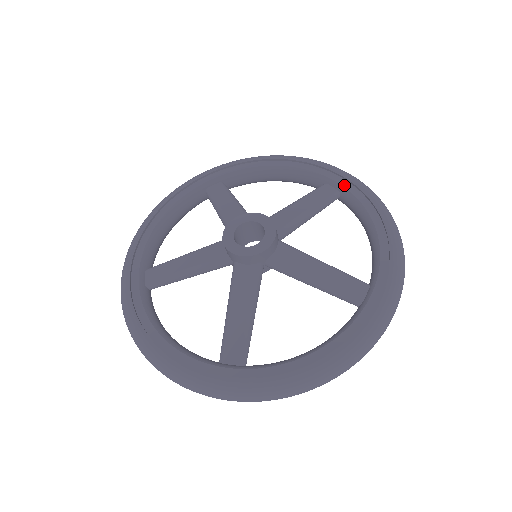
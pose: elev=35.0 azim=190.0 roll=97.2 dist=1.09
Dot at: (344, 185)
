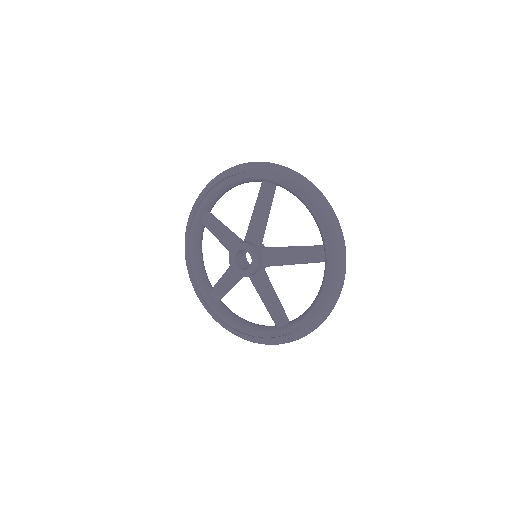
Dot at: (273, 180)
